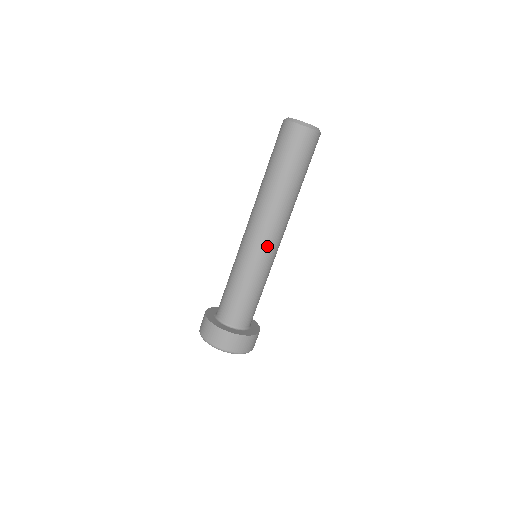
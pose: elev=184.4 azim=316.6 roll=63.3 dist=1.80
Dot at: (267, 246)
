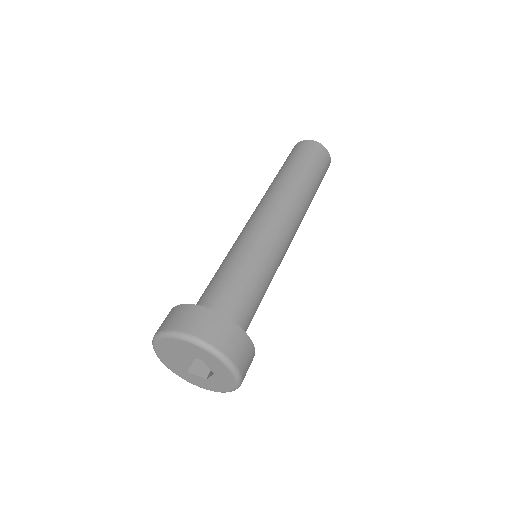
Dot at: (285, 238)
